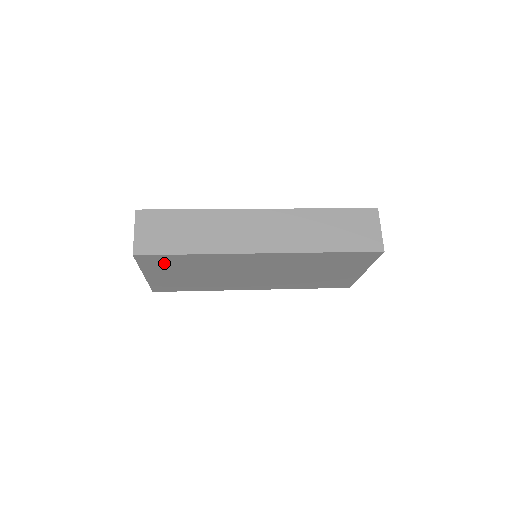
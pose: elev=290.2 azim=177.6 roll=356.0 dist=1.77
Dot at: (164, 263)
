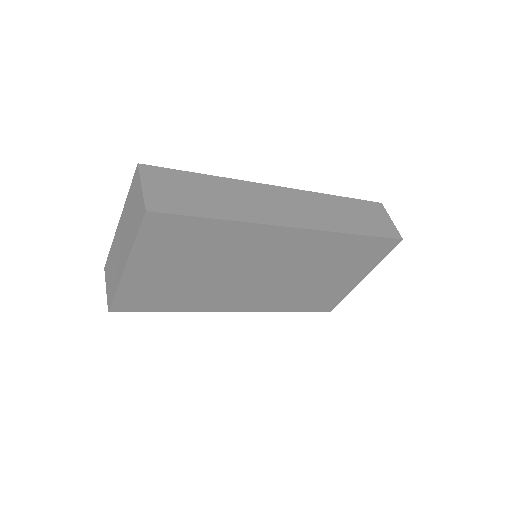
Dot at: (172, 237)
